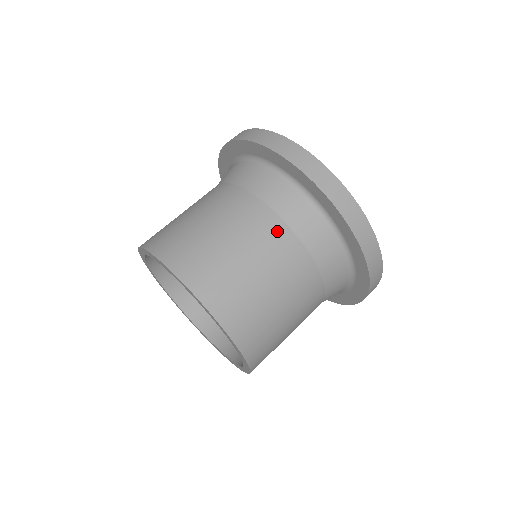
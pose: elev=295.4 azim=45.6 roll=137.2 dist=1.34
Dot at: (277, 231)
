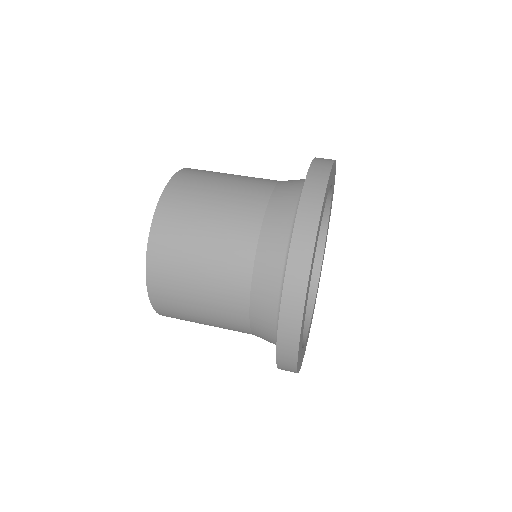
Dot at: (245, 244)
